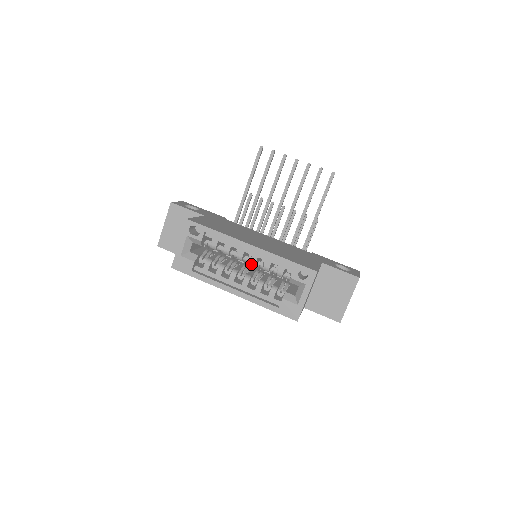
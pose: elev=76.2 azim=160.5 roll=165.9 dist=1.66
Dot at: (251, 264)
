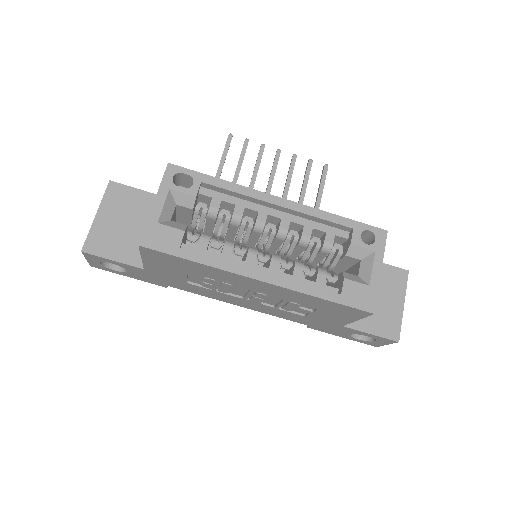
Dot at: (279, 234)
